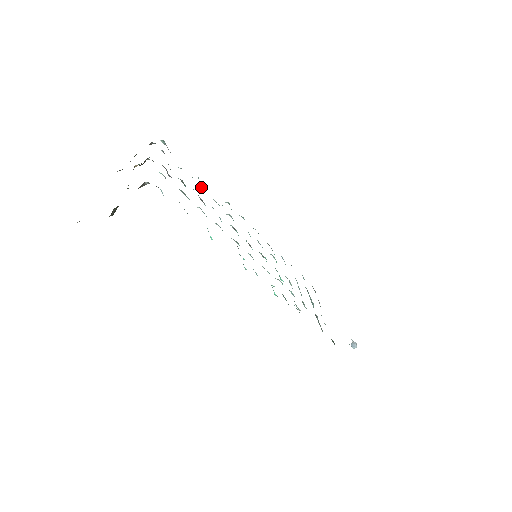
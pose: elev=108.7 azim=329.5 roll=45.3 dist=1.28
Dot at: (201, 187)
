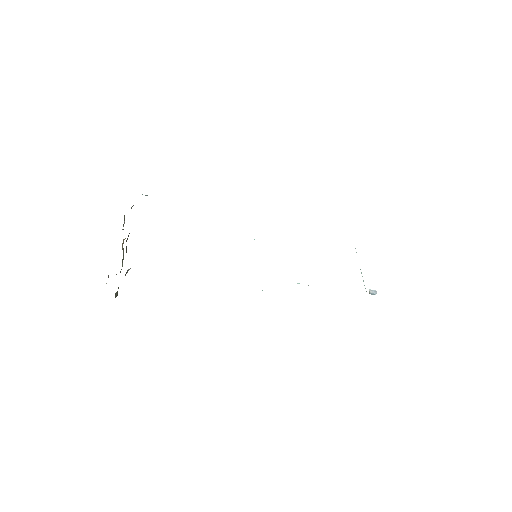
Dot at: occluded
